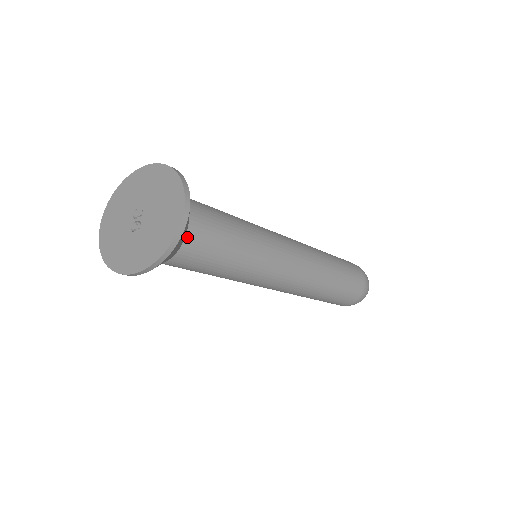
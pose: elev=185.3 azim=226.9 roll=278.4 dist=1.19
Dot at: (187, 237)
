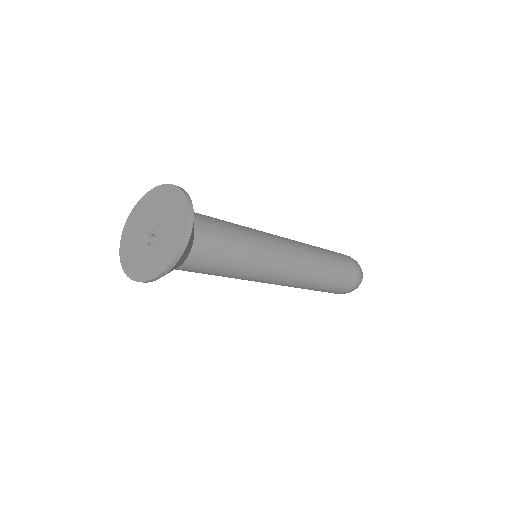
Dot at: (195, 240)
